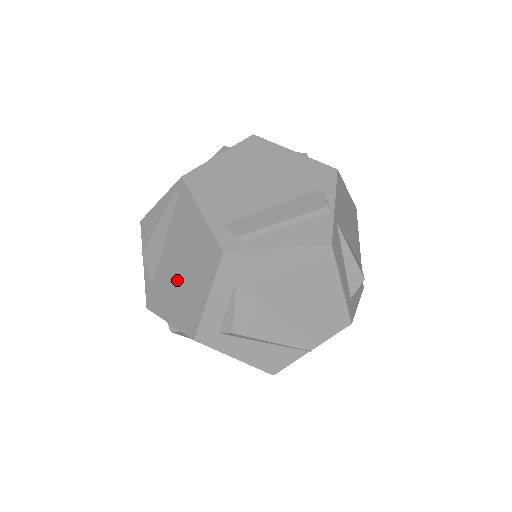
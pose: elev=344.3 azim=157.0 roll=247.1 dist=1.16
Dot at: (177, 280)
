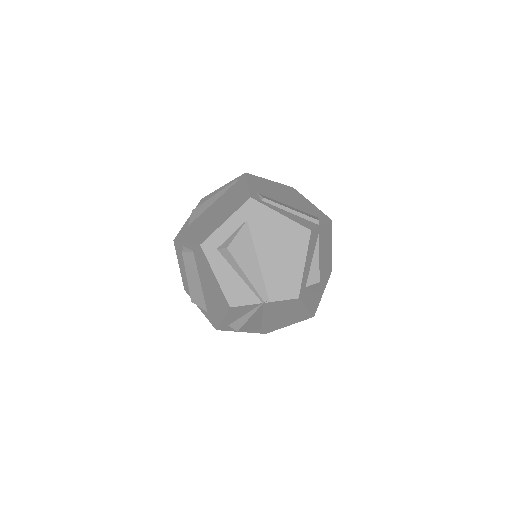
Dot at: (209, 219)
